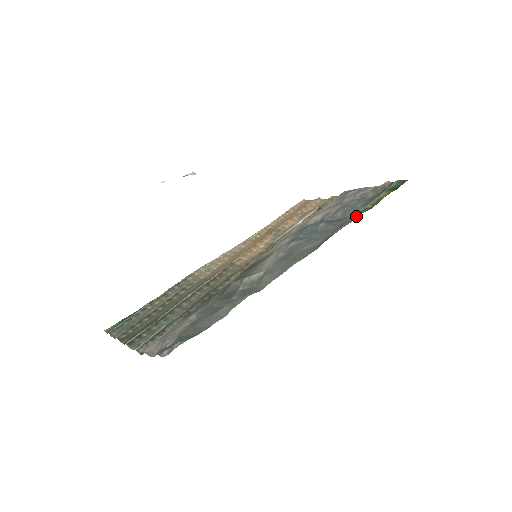
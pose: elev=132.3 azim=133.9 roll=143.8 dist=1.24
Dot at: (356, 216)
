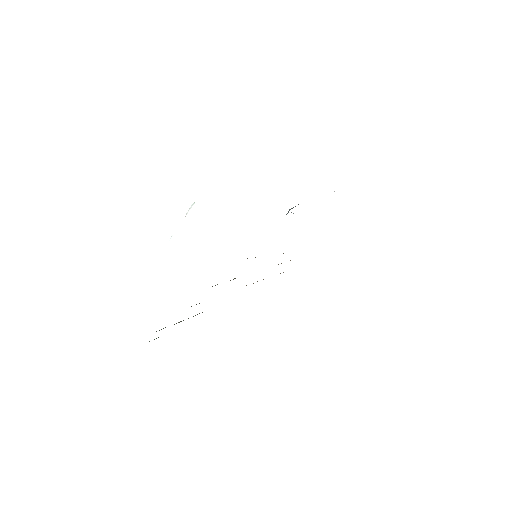
Dot at: occluded
